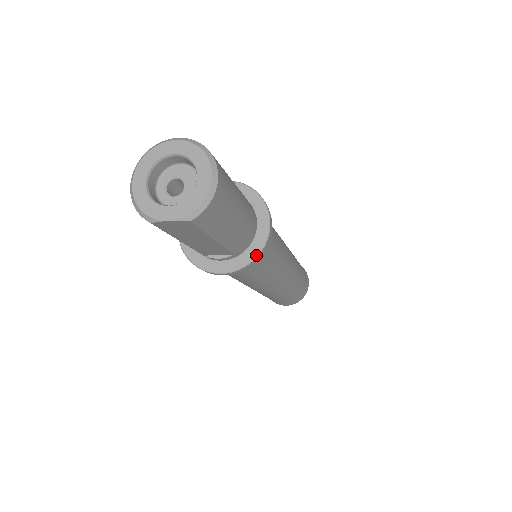
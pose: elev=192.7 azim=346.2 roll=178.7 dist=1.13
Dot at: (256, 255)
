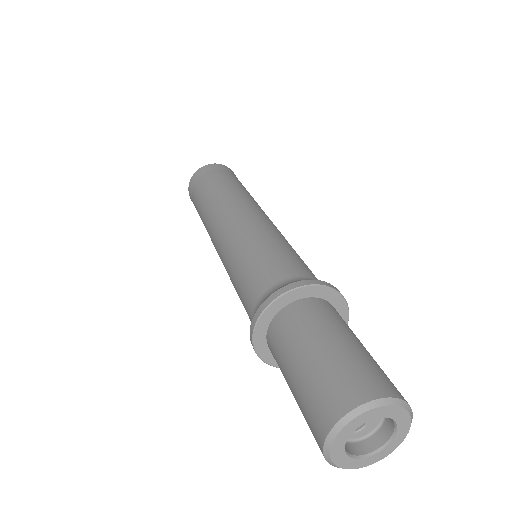
Dot at: (347, 322)
